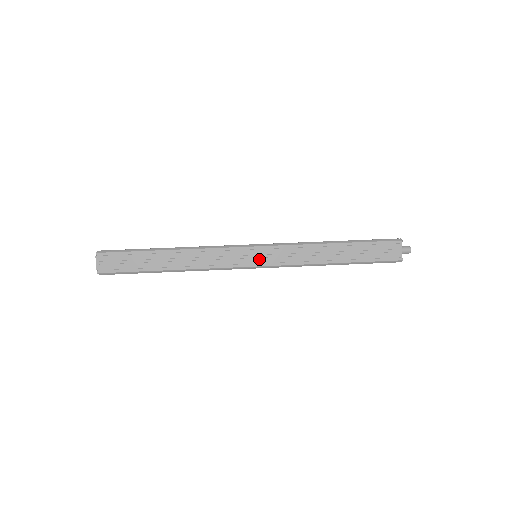
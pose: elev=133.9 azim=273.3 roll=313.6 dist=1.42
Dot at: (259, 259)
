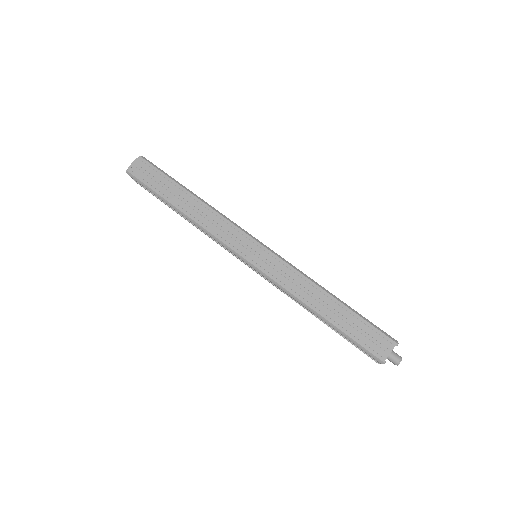
Dot at: (255, 257)
